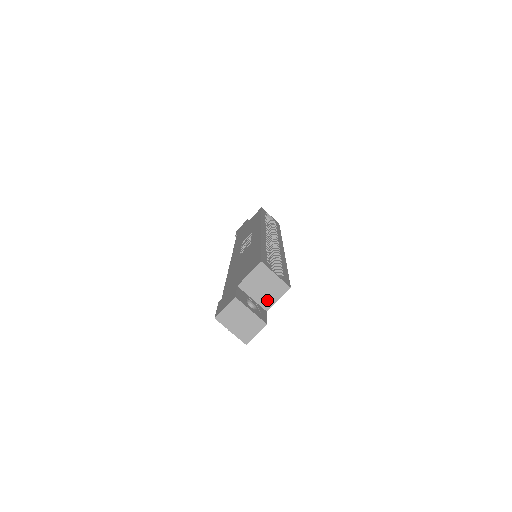
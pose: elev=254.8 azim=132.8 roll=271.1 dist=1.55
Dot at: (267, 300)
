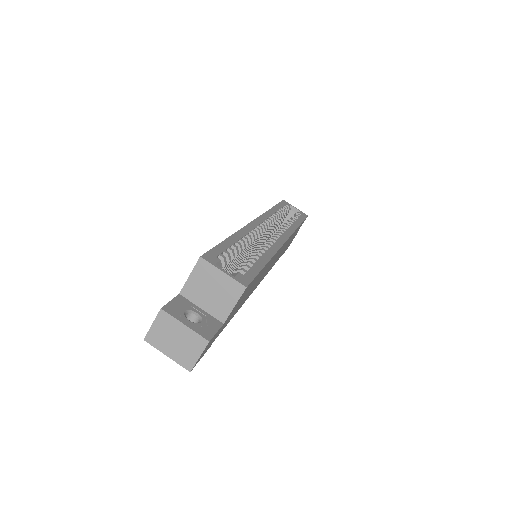
Dot at: (220, 308)
